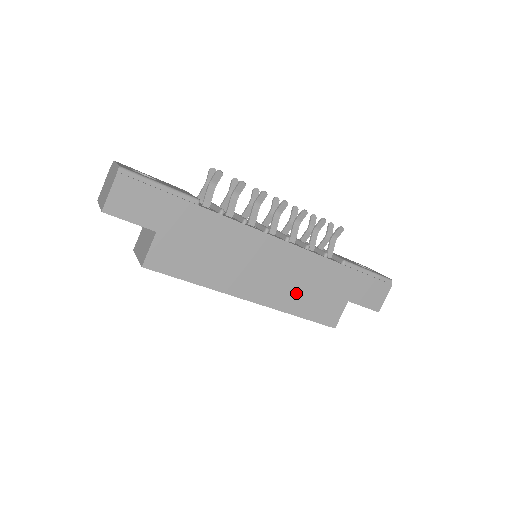
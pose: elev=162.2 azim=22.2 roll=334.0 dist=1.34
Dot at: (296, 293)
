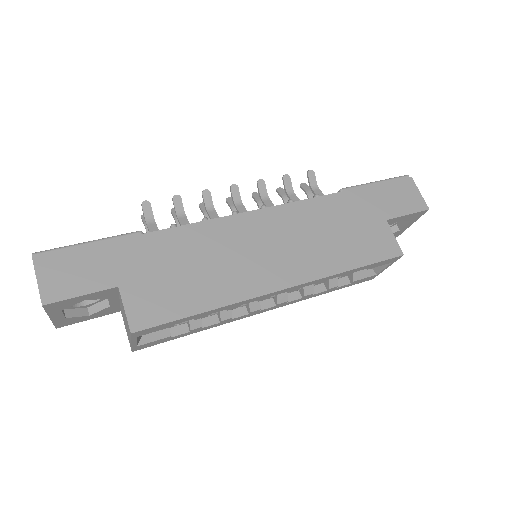
Dot at: (324, 248)
